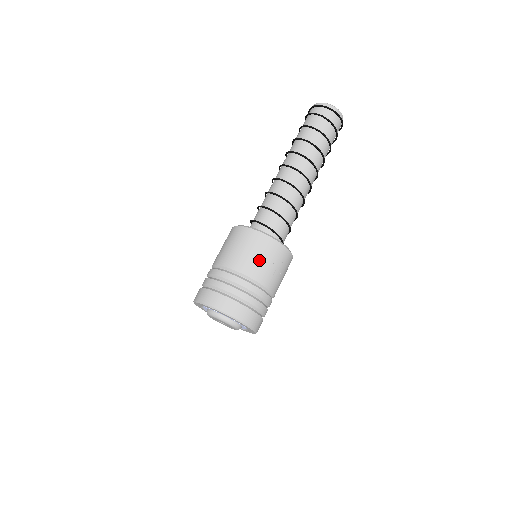
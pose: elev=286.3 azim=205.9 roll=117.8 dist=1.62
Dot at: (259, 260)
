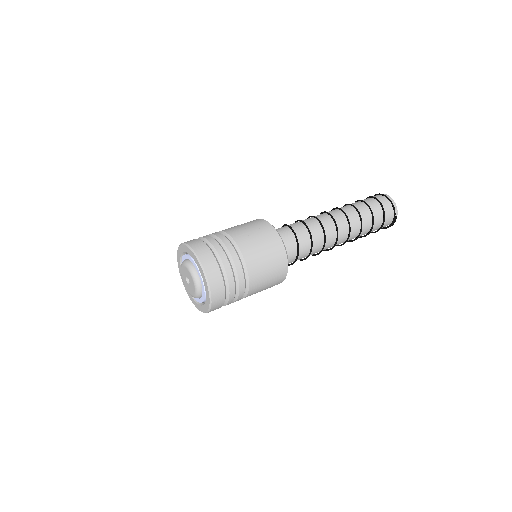
Dot at: (238, 226)
